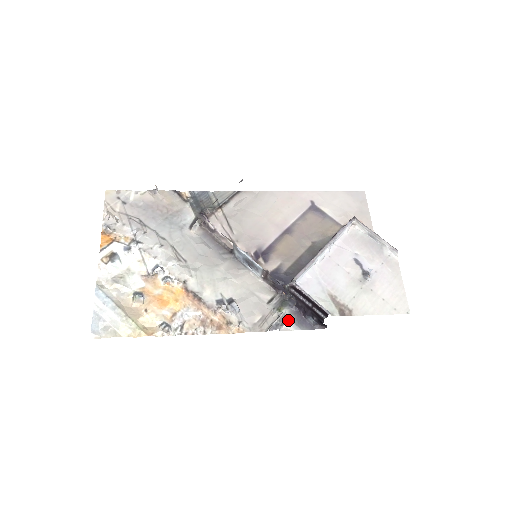
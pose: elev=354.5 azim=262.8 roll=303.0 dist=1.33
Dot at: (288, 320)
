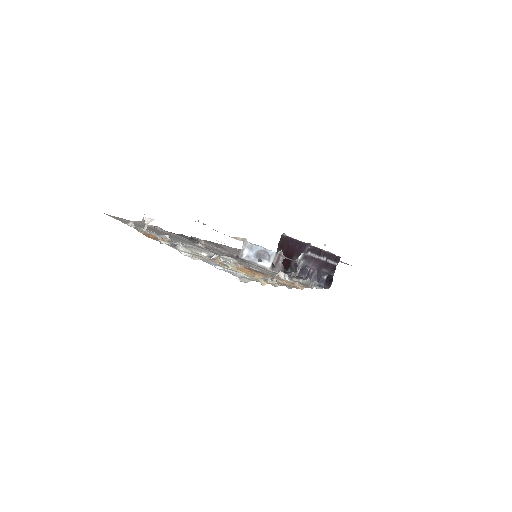
Dot at: occluded
